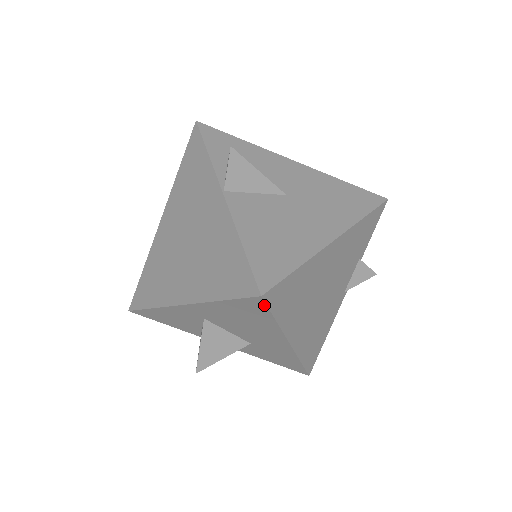
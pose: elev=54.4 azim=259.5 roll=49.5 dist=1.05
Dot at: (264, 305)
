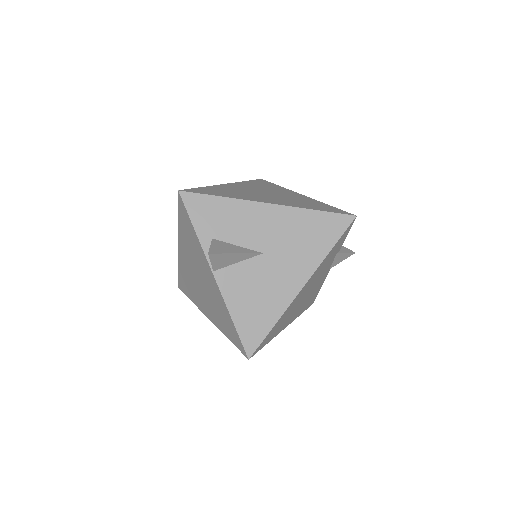
Dot at: occluded
